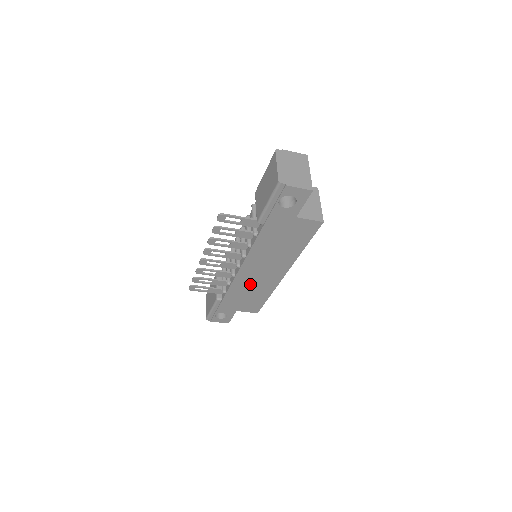
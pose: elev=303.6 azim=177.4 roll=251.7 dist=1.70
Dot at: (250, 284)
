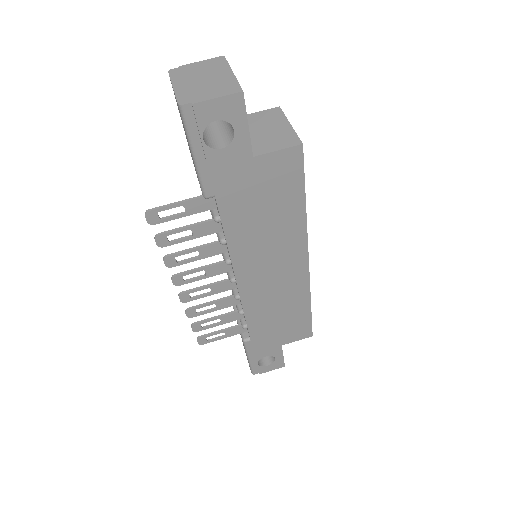
Dot at: (270, 299)
